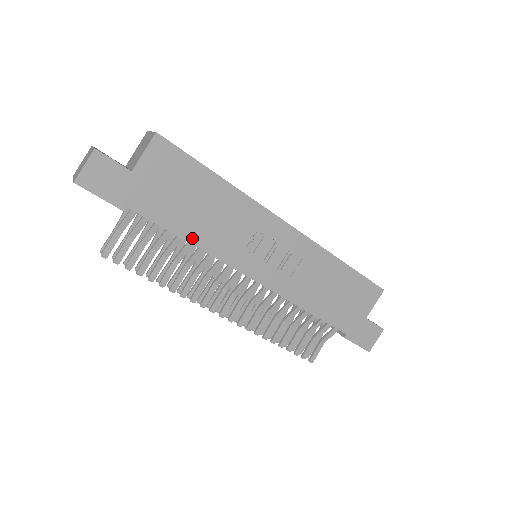
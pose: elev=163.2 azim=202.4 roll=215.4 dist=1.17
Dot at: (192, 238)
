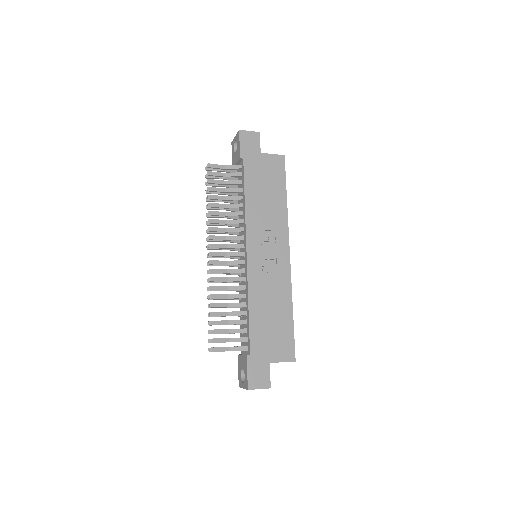
Dot at: (248, 201)
